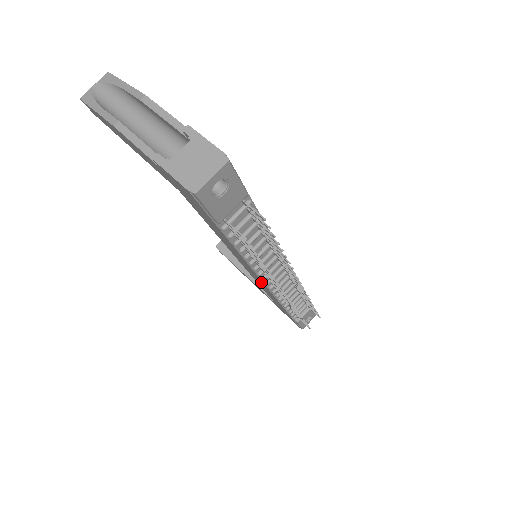
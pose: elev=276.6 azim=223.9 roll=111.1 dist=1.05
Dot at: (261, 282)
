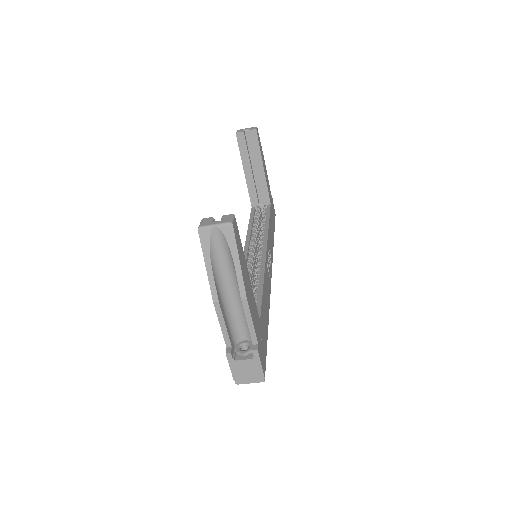
Dot at: occluded
